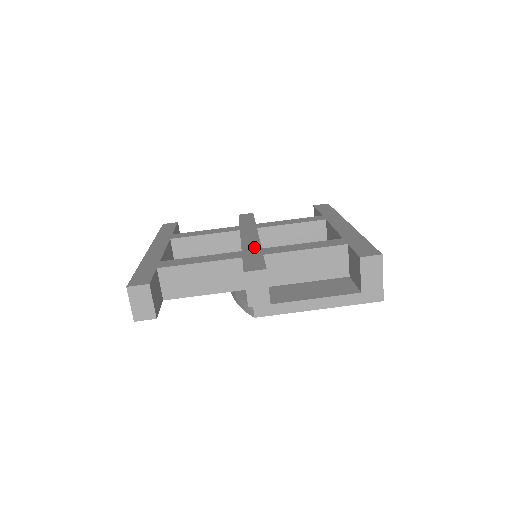
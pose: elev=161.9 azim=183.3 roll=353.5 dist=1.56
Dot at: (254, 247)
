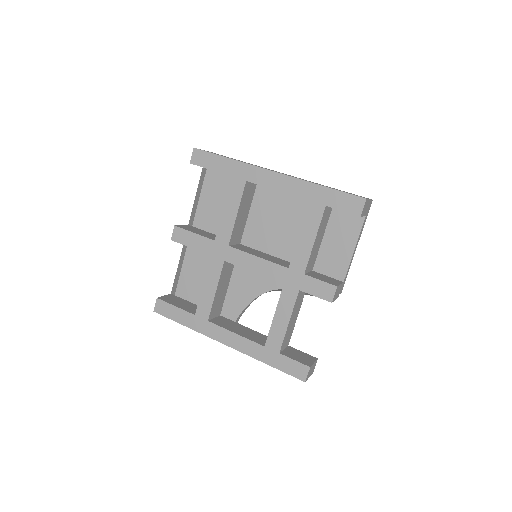
Dot at: (281, 272)
